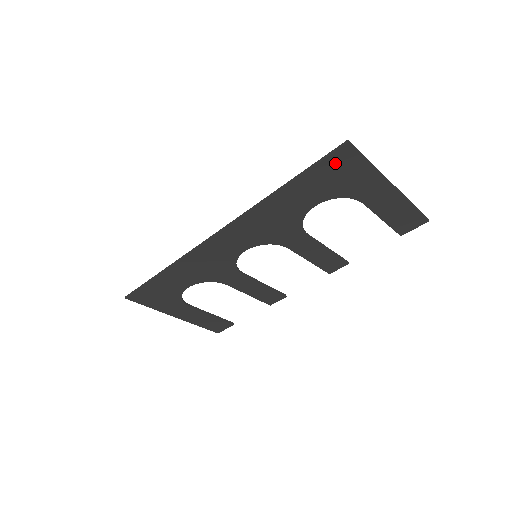
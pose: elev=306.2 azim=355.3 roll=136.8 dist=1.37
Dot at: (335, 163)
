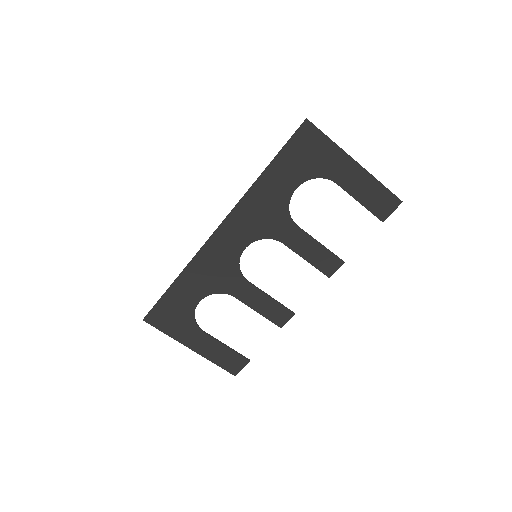
Dot at: (301, 141)
